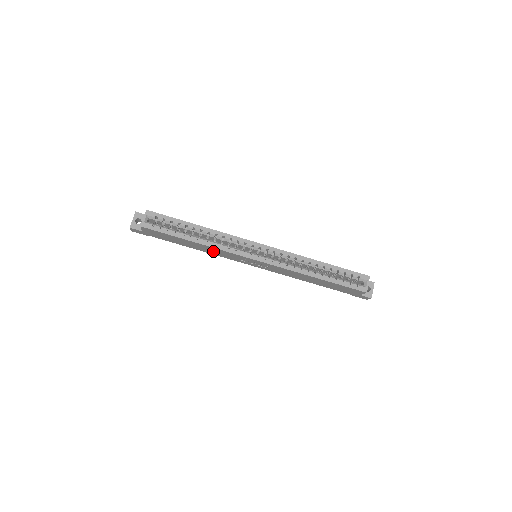
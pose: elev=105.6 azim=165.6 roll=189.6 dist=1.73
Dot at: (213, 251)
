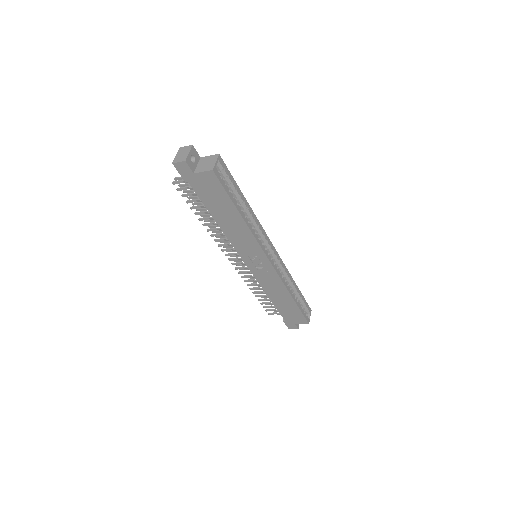
Dot at: (238, 234)
